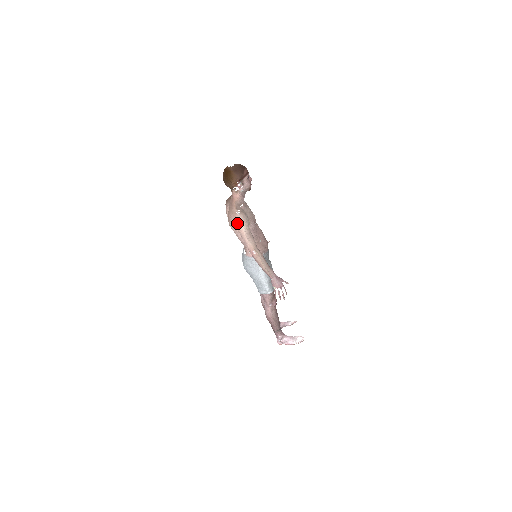
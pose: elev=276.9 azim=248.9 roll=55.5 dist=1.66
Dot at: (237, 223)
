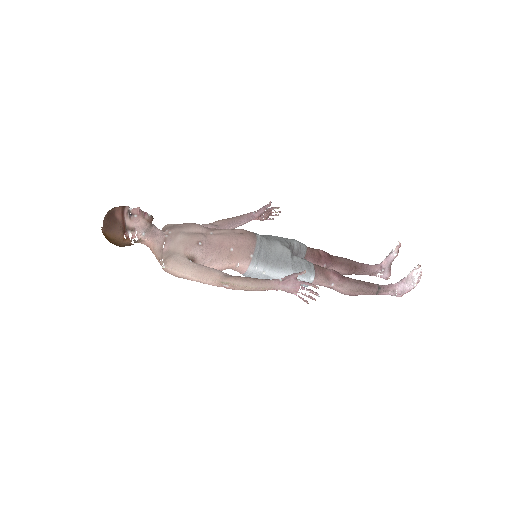
Dot at: (175, 276)
